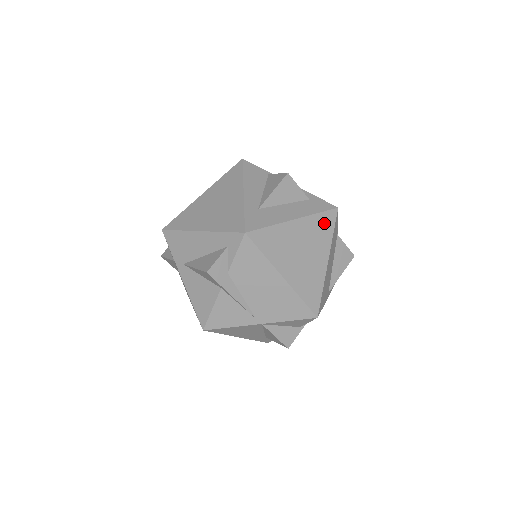
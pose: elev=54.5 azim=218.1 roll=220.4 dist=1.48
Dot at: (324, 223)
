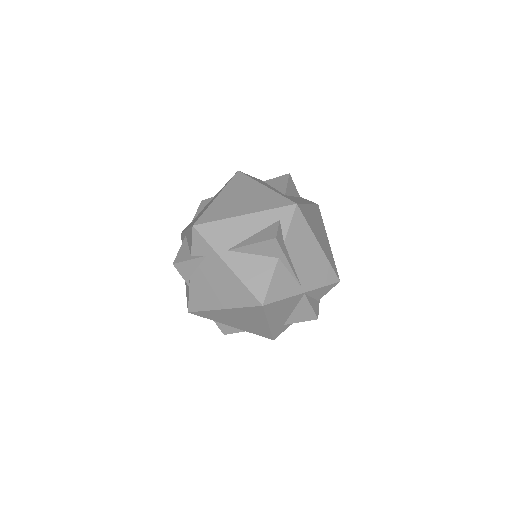
Dot at: (318, 213)
